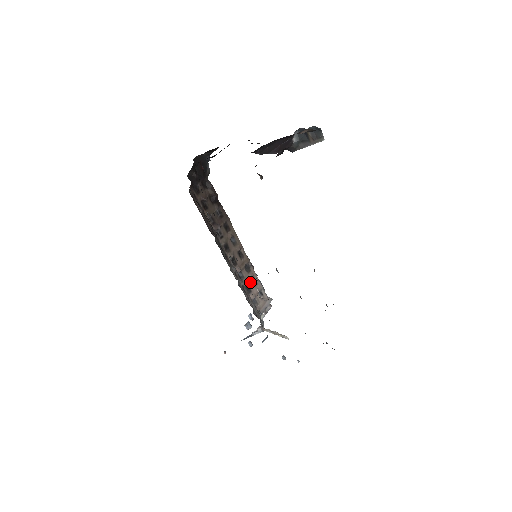
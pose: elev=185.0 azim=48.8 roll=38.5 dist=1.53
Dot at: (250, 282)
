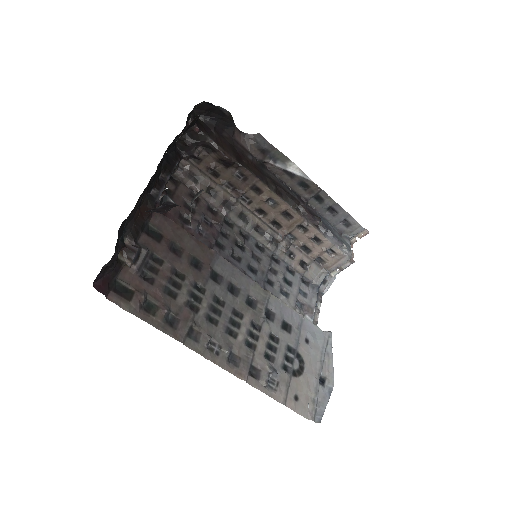
Dot at: (309, 242)
